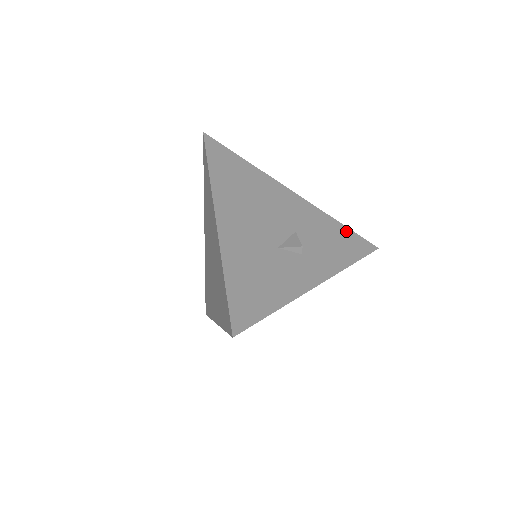
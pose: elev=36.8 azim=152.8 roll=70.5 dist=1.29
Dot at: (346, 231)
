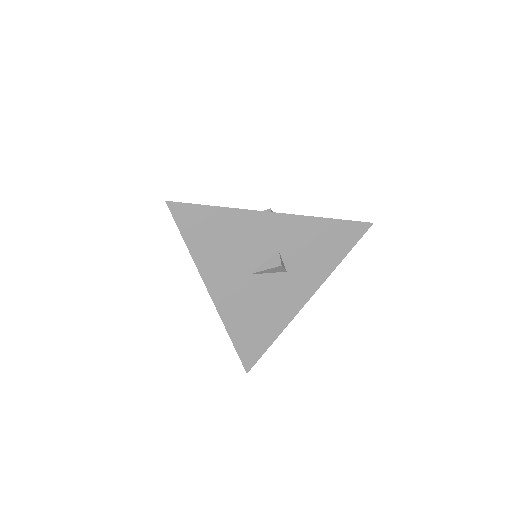
Dot at: occluded
